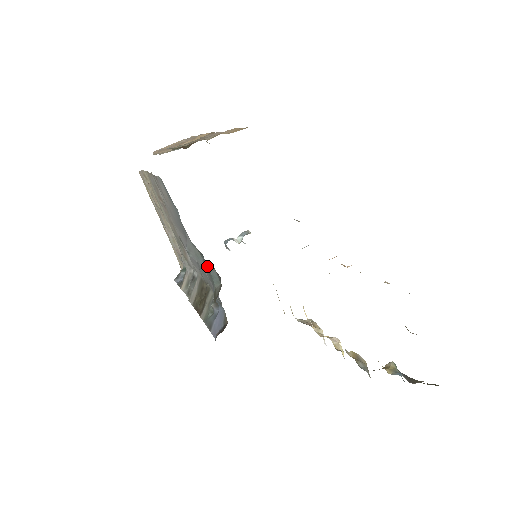
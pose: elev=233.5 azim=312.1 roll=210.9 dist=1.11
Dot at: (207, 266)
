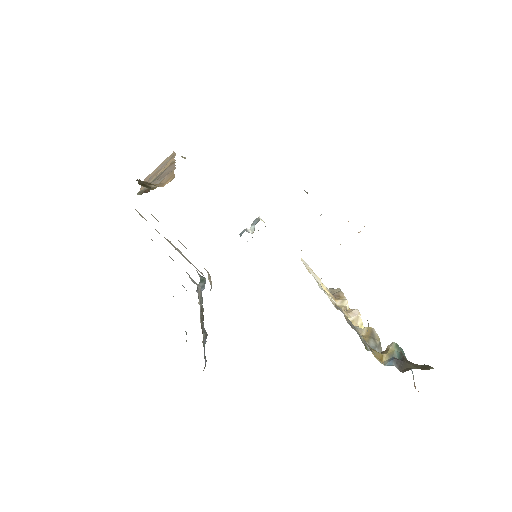
Dot at: occluded
